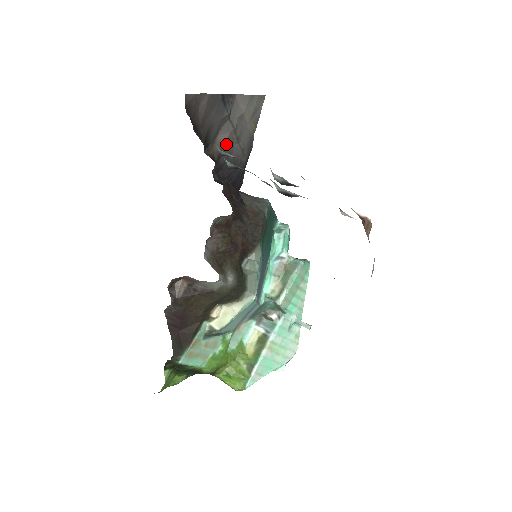
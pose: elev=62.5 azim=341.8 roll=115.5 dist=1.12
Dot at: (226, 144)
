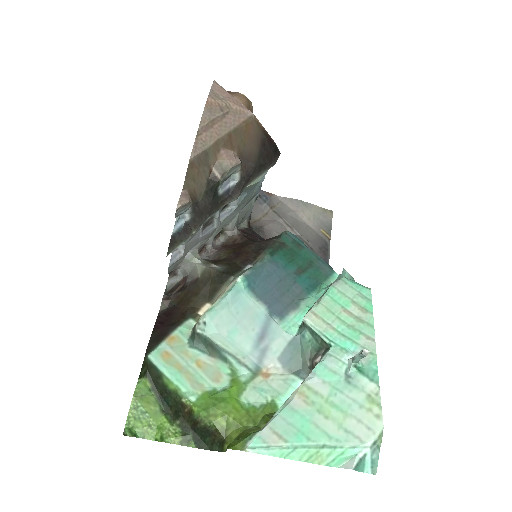
Dot at: (273, 227)
